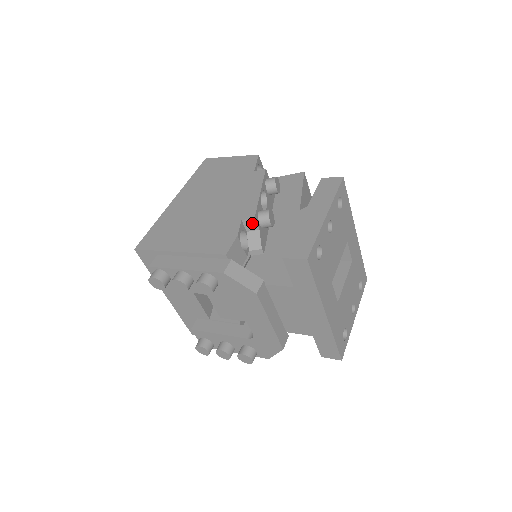
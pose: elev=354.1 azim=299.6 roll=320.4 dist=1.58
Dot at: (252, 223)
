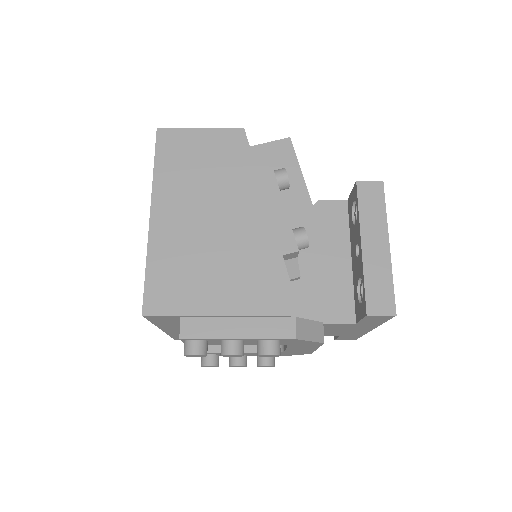
Dot at: (293, 255)
